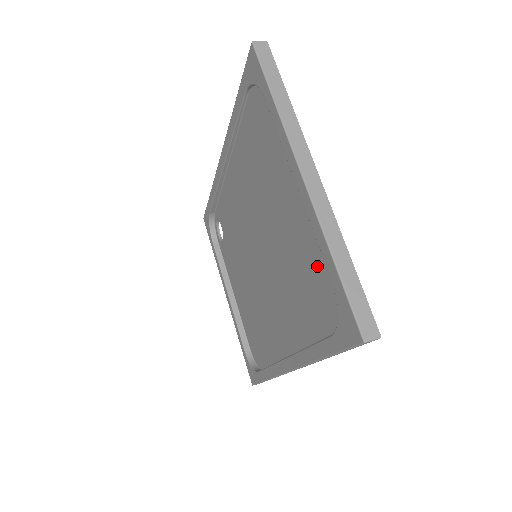
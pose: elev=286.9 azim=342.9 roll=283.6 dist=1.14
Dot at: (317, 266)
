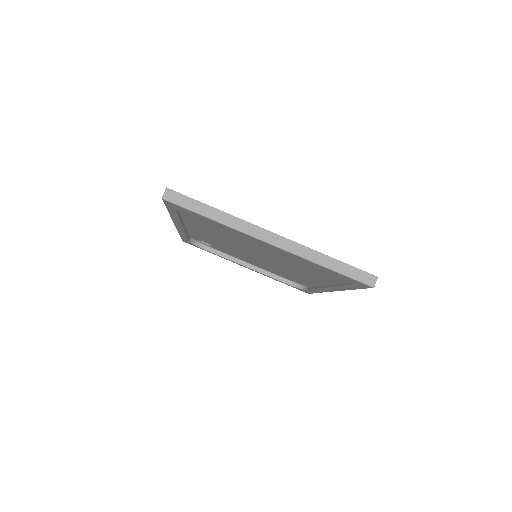
Dot at: (314, 265)
